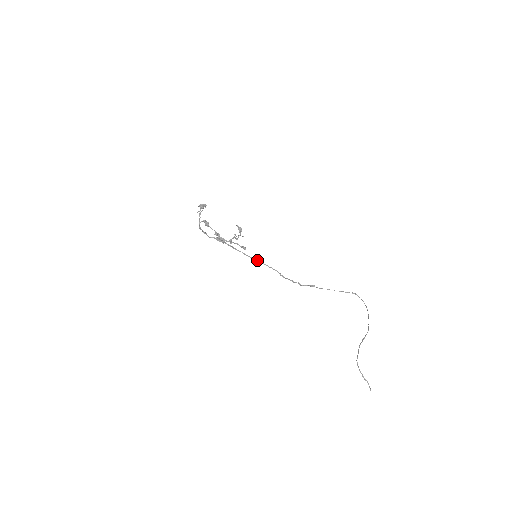
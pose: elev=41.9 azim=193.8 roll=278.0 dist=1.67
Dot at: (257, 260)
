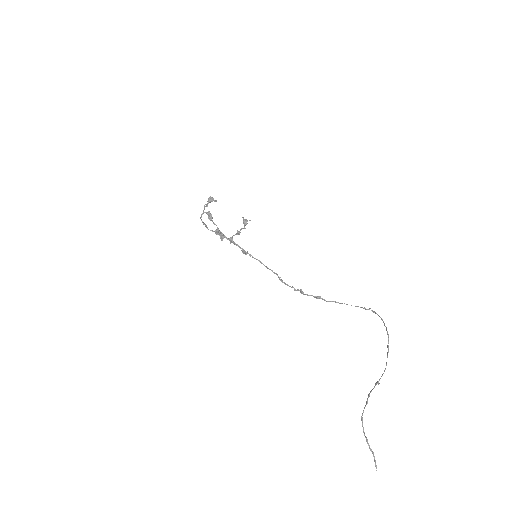
Dot at: occluded
